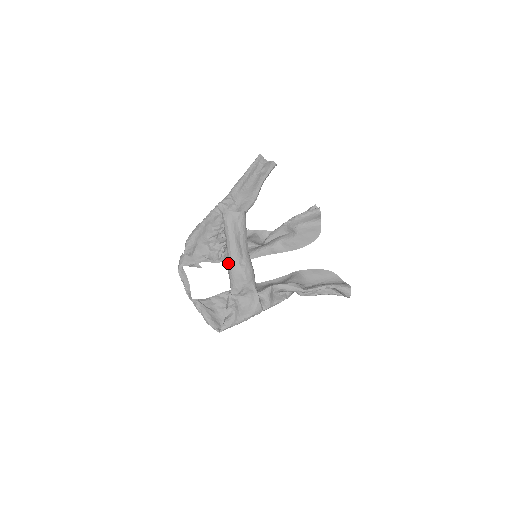
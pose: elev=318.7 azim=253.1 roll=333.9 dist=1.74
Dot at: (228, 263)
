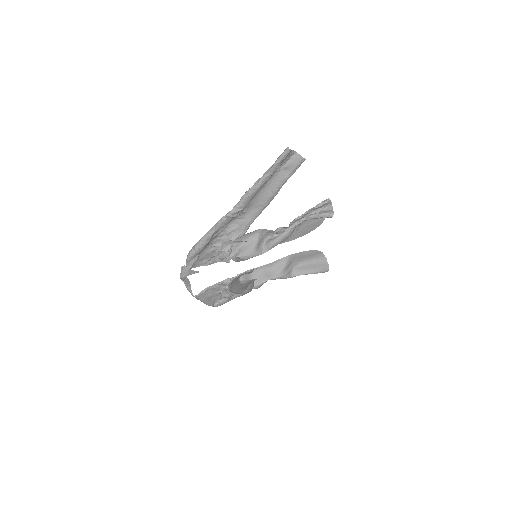
Dot at: (233, 289)
